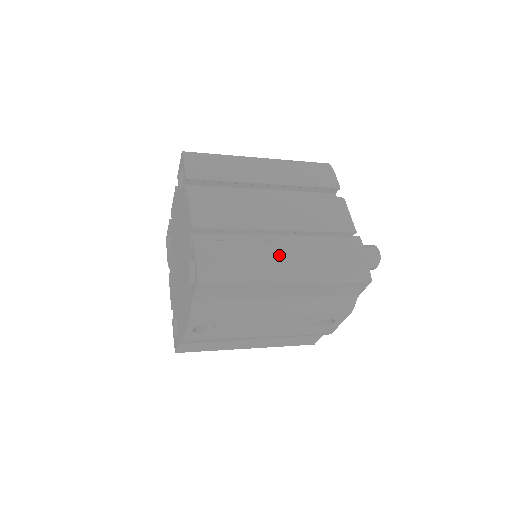
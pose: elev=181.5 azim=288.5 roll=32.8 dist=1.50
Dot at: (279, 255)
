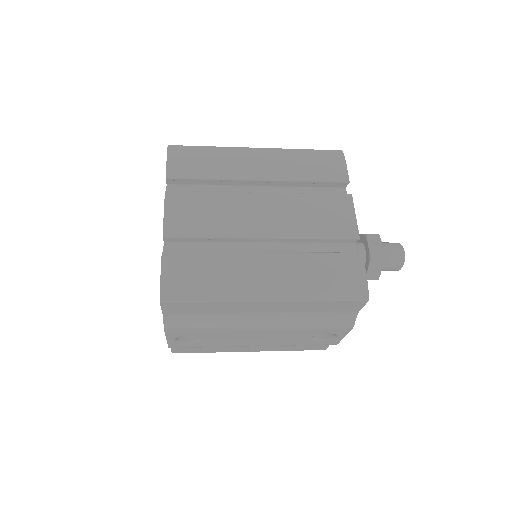
Dot at: (258, 269)
